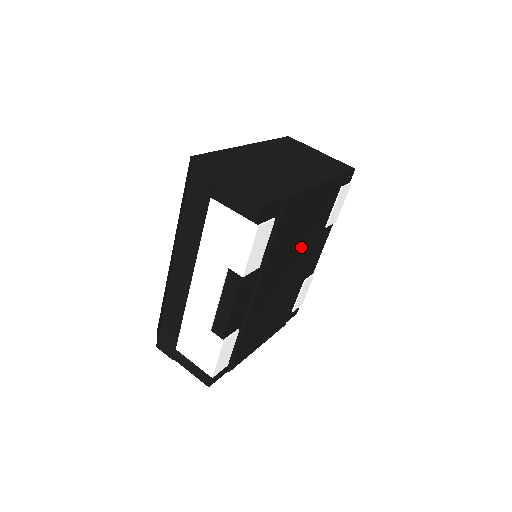
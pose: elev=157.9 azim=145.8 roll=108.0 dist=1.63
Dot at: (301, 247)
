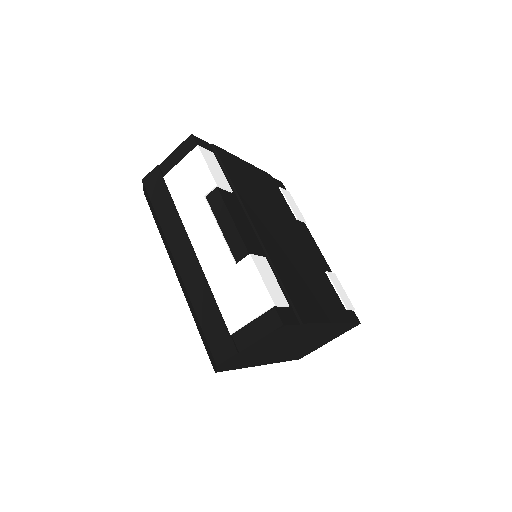
Dot at: (278, 215)
